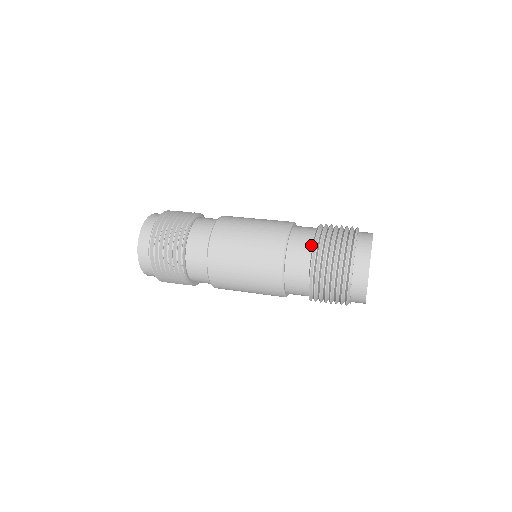
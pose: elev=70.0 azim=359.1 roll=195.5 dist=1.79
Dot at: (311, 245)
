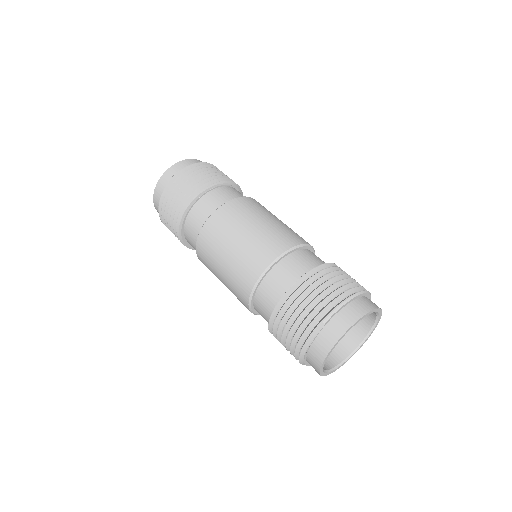
Dot at: (314, 267)
